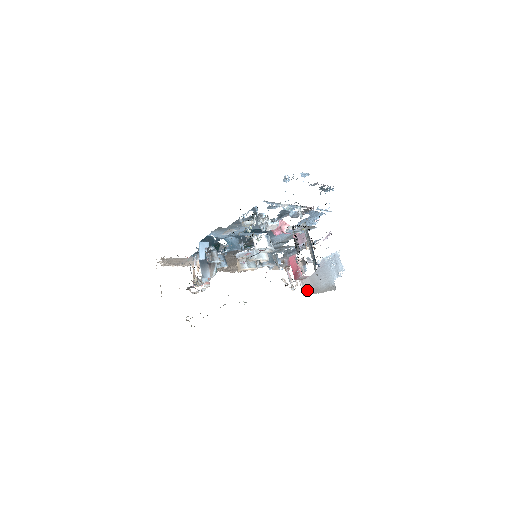
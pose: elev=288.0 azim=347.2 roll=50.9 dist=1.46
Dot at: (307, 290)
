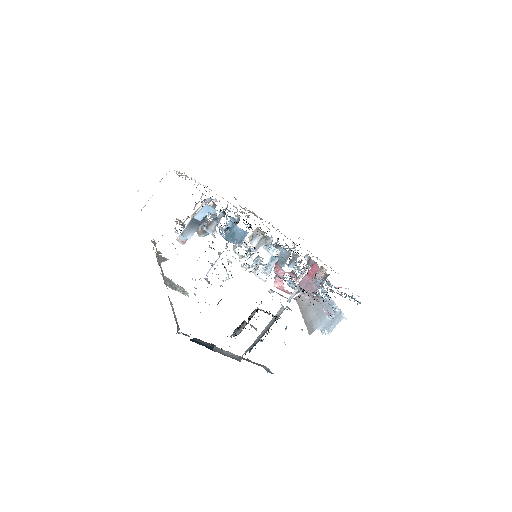
Dot at: (301, 300)
